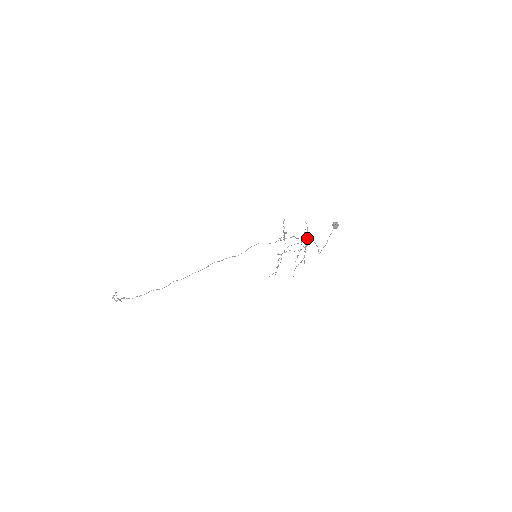
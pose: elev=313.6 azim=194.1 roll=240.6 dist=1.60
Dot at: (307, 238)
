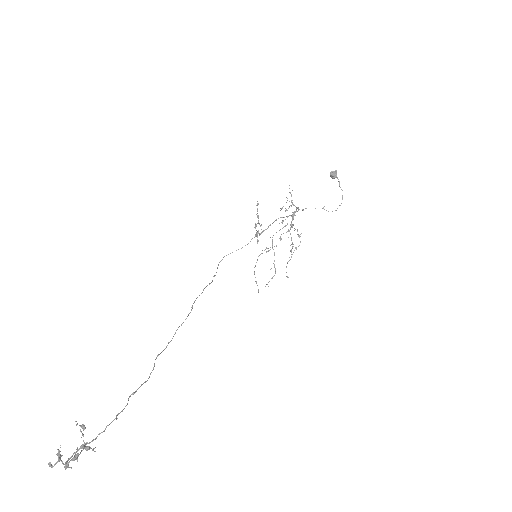
Dot at: (294, 213)
